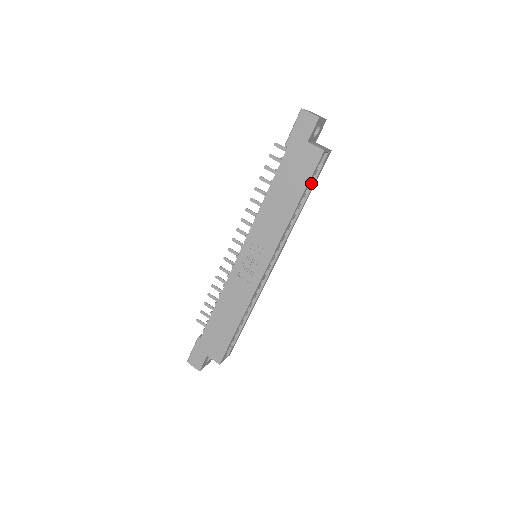
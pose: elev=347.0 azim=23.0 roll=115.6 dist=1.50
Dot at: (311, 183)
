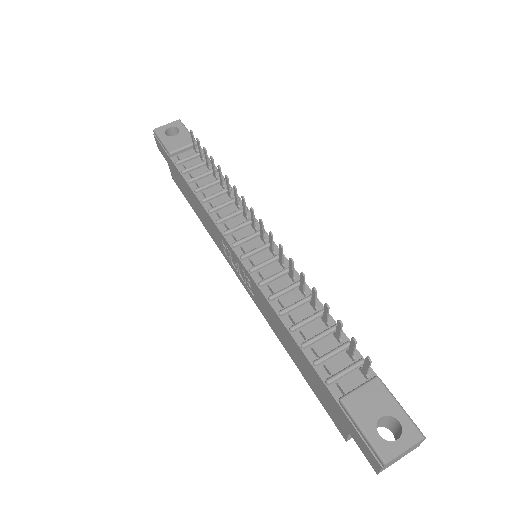
Dot at: occluded
